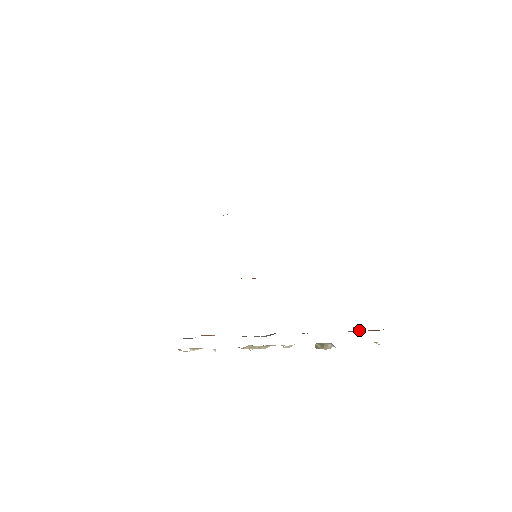
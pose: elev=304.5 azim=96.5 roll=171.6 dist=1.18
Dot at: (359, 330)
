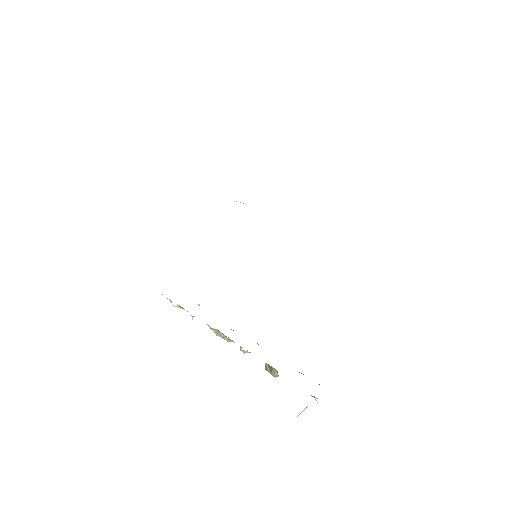
Dot at: occluded
